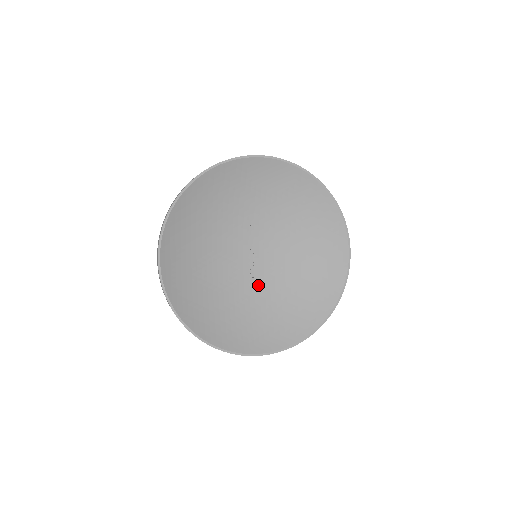
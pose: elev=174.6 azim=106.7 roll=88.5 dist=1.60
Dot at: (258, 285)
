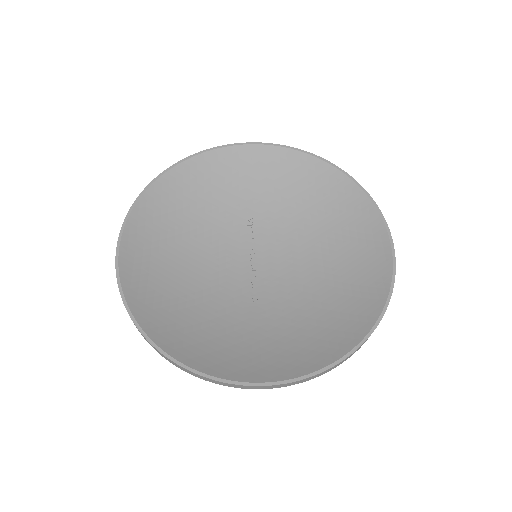
Dot at: (263, 298)
